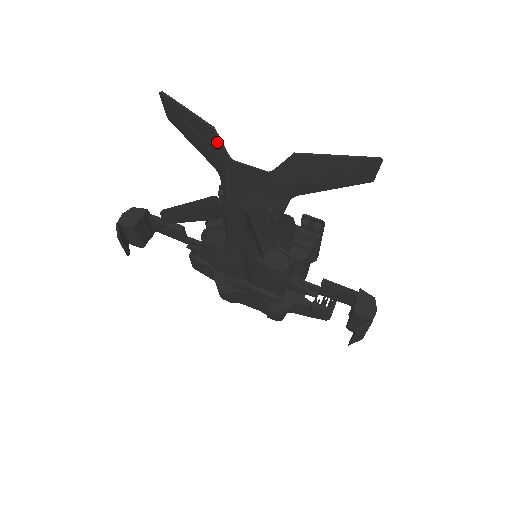
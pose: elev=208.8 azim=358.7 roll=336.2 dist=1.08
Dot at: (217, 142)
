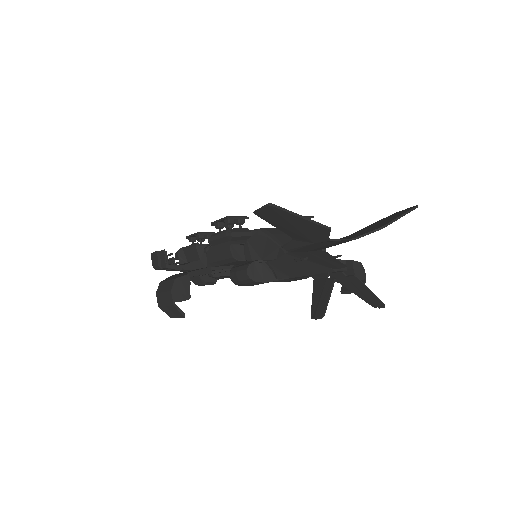
Dot at: (326, 234)
